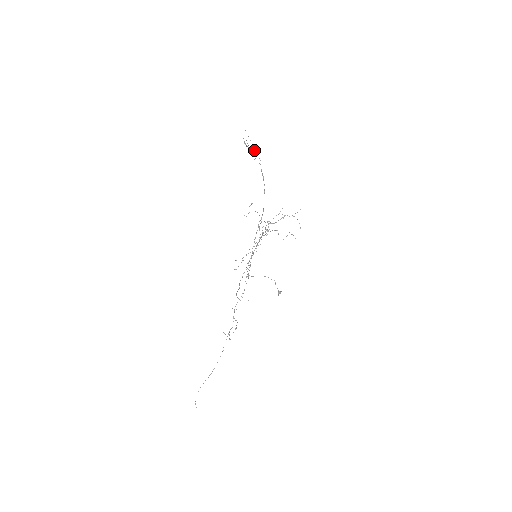
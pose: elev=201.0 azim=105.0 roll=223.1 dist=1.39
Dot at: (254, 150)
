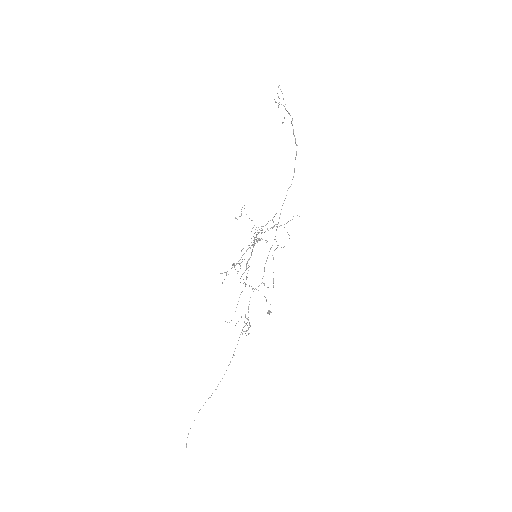
Dot at: occluded
